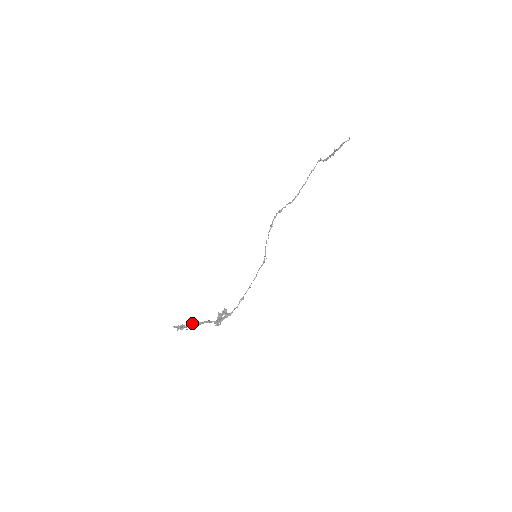
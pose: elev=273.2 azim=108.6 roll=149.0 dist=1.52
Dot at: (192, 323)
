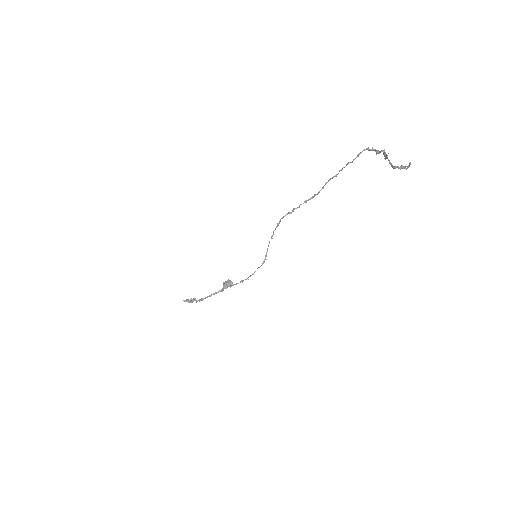
Dot at: occluded
